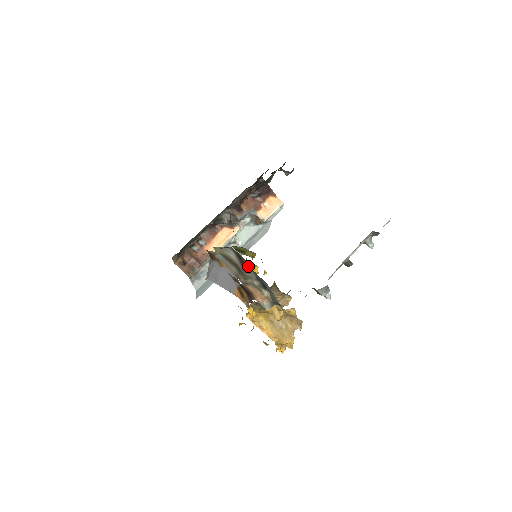
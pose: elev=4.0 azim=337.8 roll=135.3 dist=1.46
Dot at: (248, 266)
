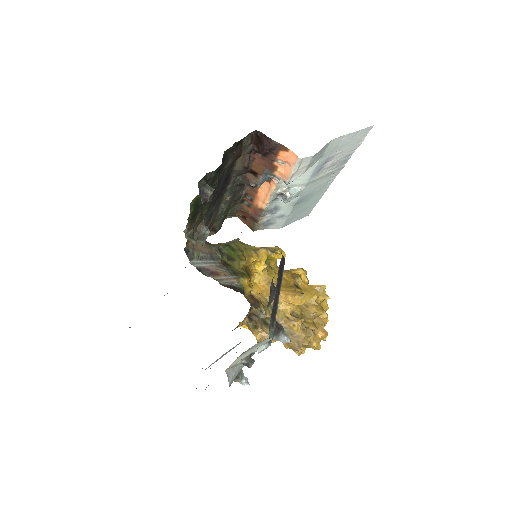
Dot at: occluded
